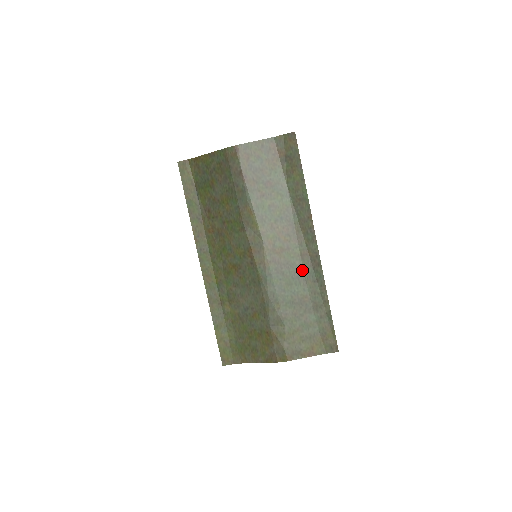
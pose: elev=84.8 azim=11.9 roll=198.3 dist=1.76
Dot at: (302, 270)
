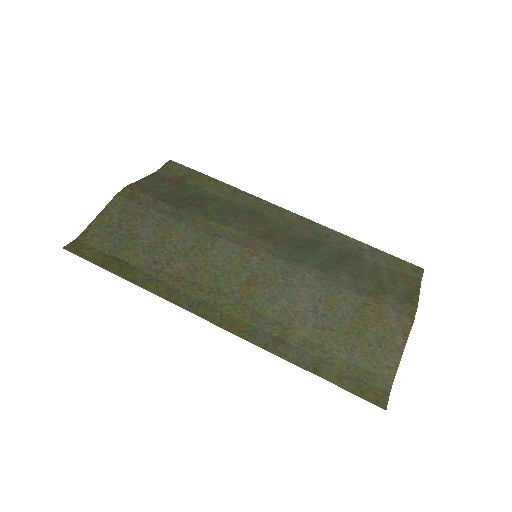
Dot at: (306, 236)
